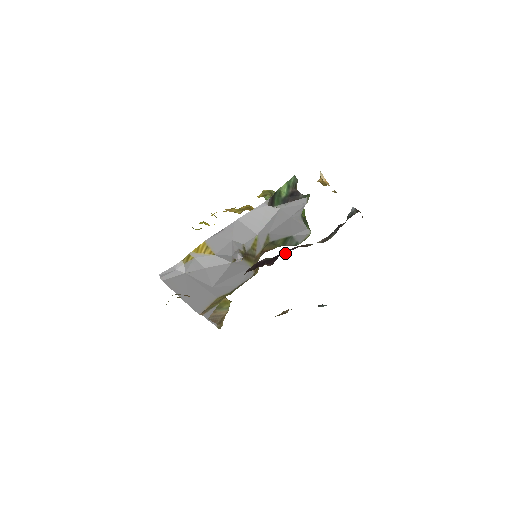
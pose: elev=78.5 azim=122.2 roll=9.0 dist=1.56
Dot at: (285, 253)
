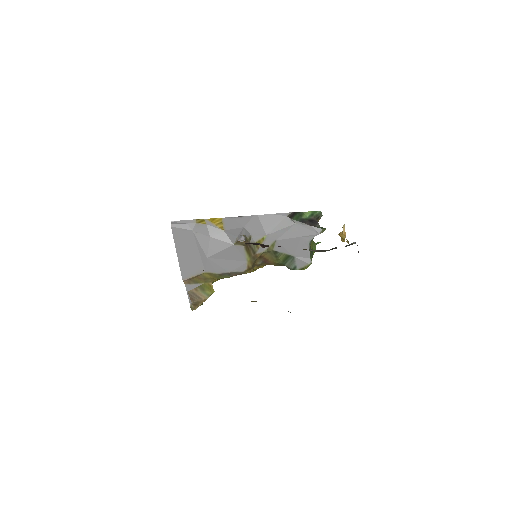
Dot at: occluded
